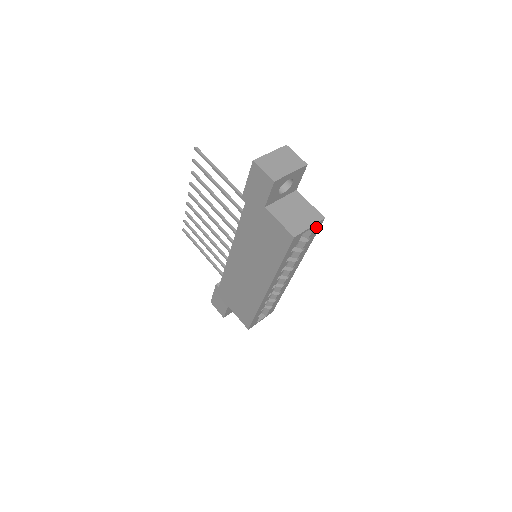
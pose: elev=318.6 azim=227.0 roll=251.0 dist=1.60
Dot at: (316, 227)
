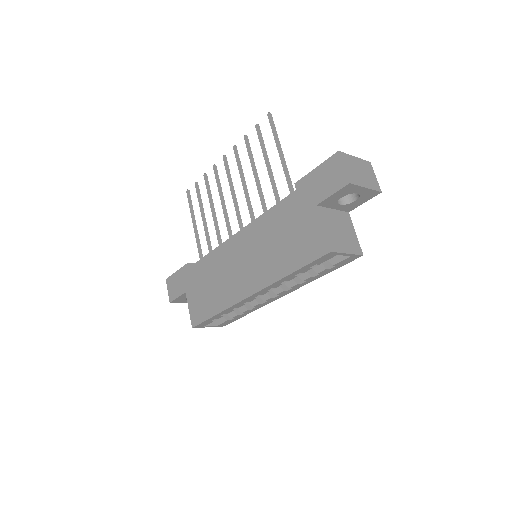
Dot at: (349, 259)
